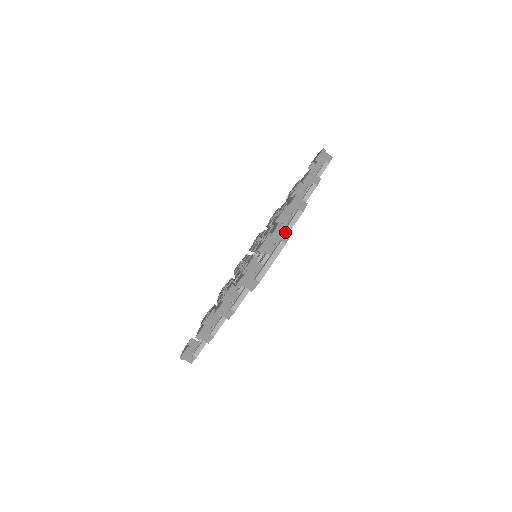
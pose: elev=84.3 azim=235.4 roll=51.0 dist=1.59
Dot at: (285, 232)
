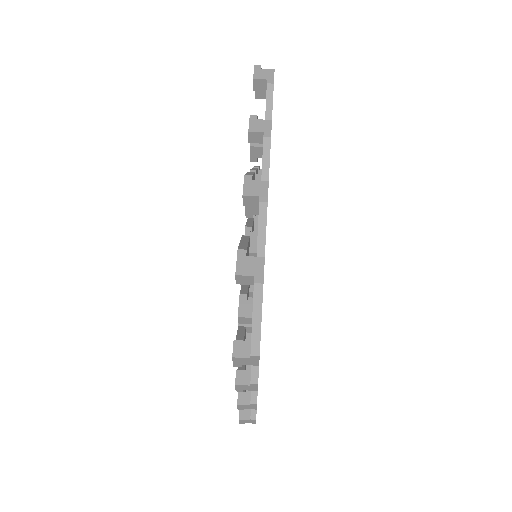
Dot at: (253, 262)
